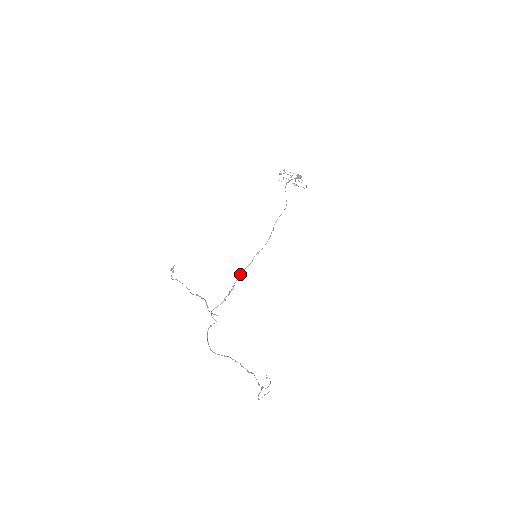
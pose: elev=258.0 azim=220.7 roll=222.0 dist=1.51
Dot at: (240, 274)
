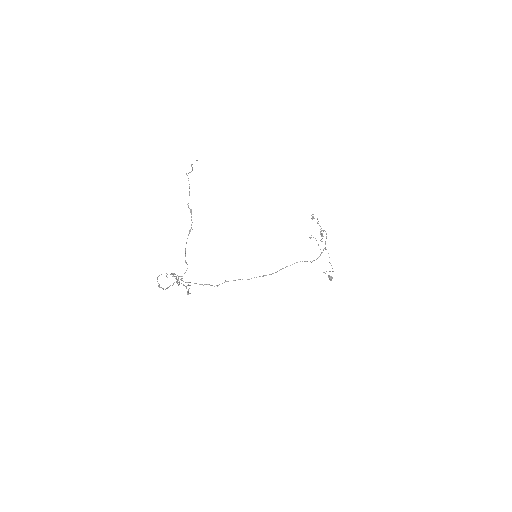
Dot at: occluded
